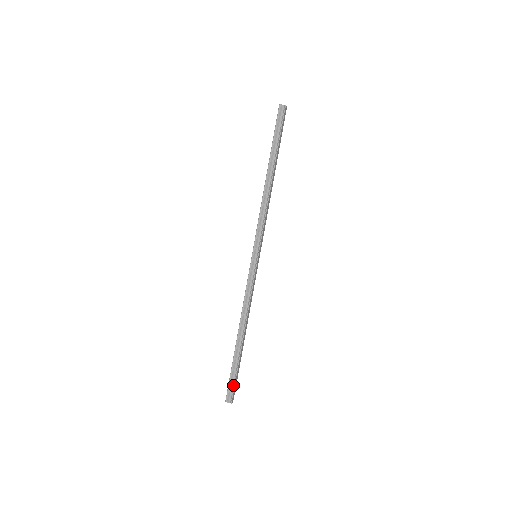
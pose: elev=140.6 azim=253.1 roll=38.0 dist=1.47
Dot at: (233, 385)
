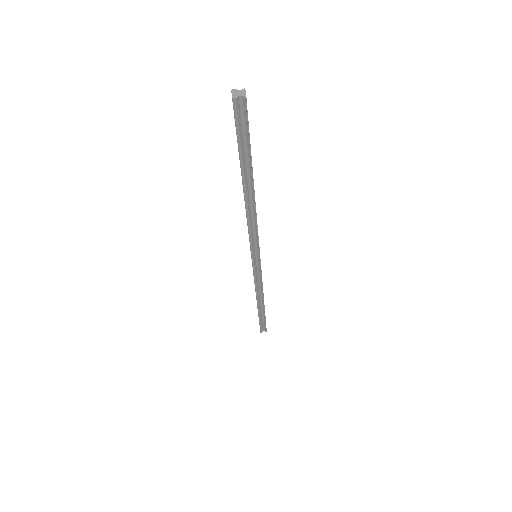
Dot at: (264, 325)
